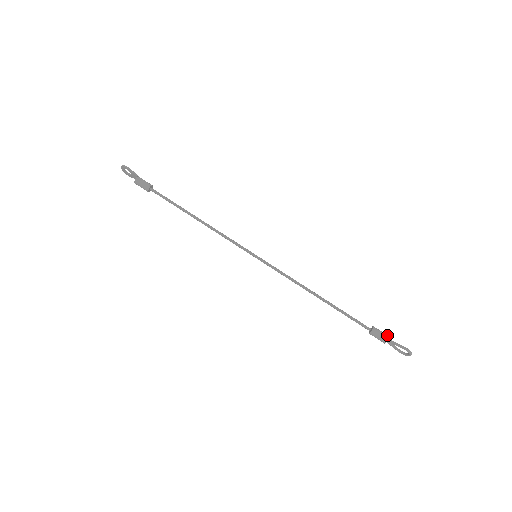
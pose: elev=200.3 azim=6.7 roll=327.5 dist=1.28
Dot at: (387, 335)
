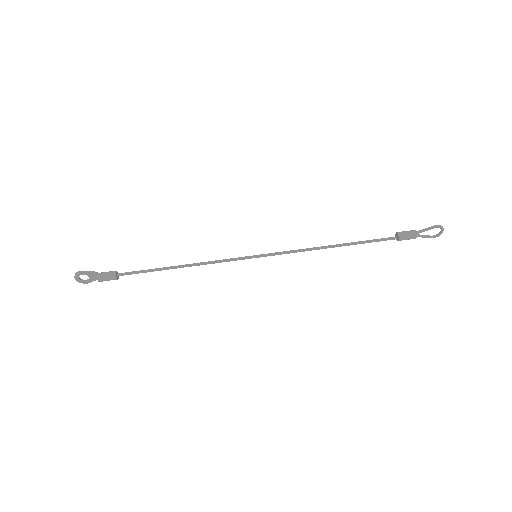
Dot at: (412, 230)
